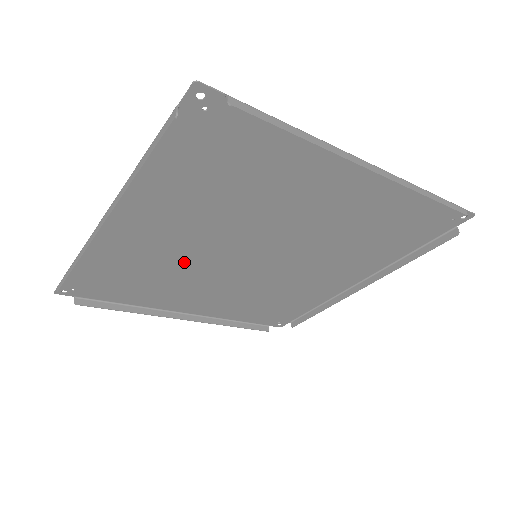
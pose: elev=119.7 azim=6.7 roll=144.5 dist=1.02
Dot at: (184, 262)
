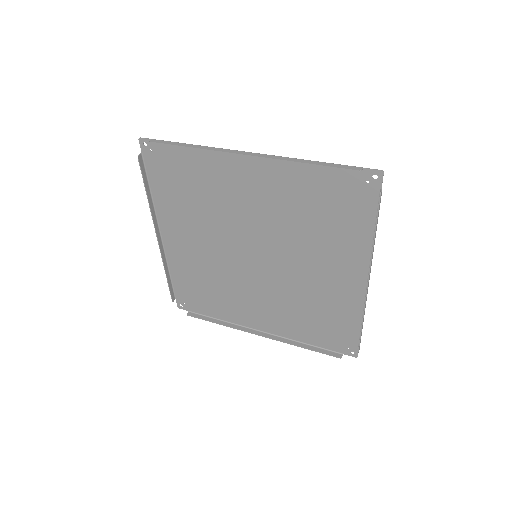
Dot at: (220, 269)
